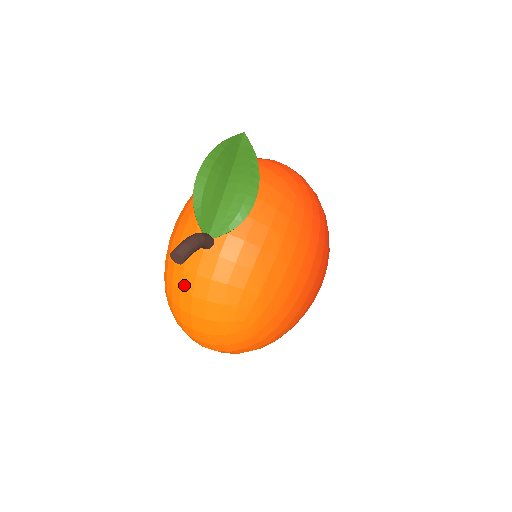
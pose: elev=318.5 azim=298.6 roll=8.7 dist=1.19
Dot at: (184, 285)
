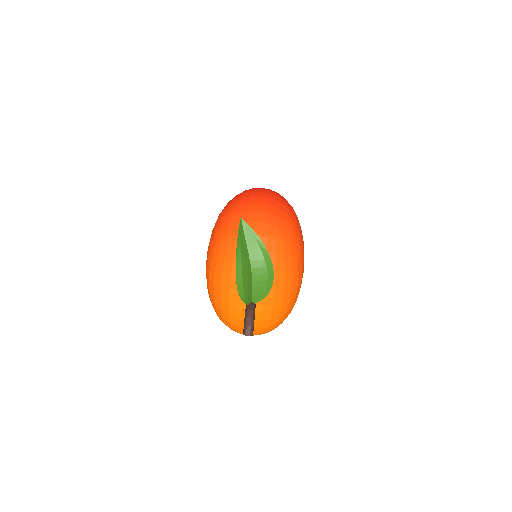
Dot at: (242, 326)
